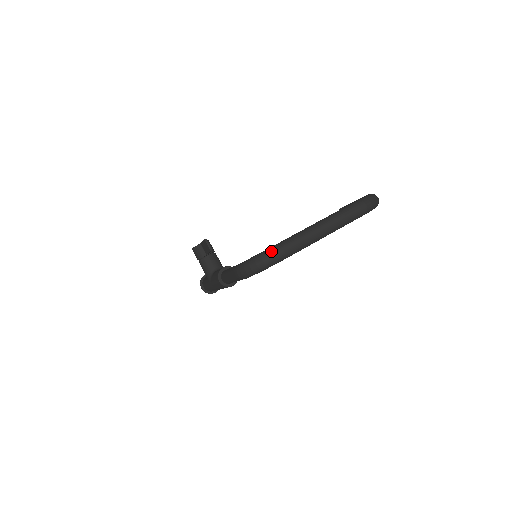
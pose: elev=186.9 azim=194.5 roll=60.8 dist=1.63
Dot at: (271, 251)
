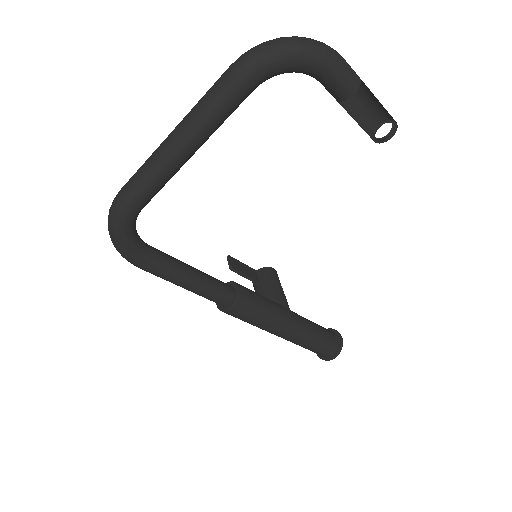
Dot at: occluded
